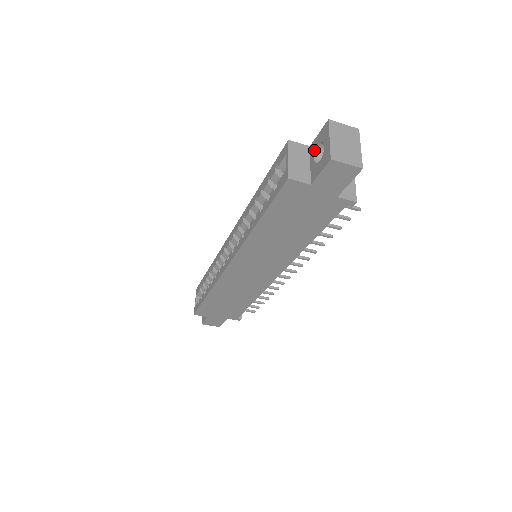
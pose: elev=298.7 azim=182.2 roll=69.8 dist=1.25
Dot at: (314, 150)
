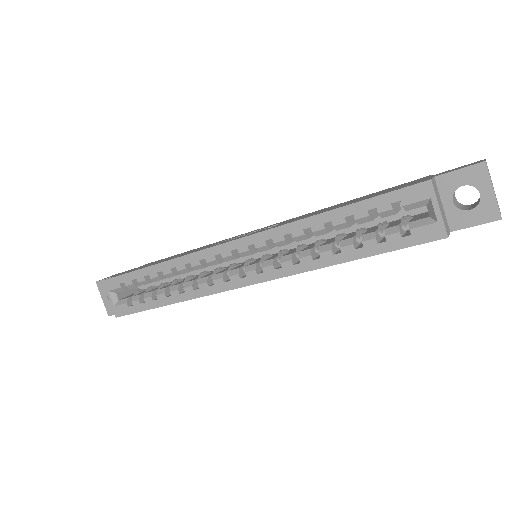
Dot at: (451, 189)
